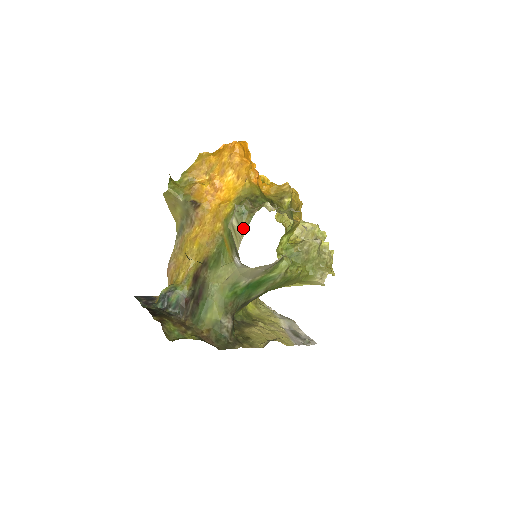
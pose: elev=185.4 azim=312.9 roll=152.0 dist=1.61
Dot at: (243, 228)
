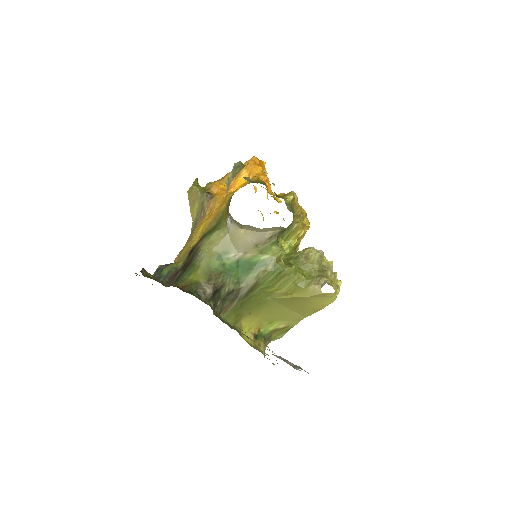
Dot at: (235, 174)
